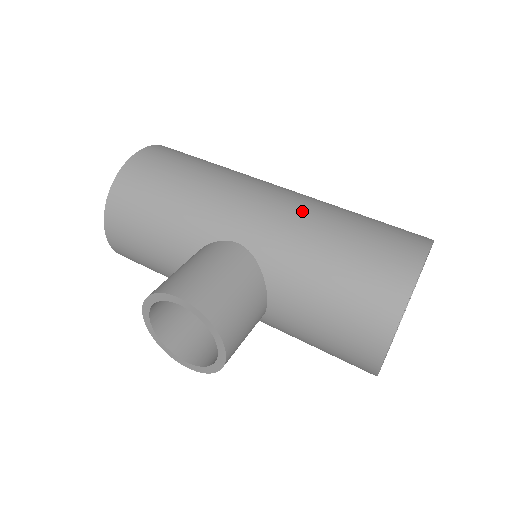
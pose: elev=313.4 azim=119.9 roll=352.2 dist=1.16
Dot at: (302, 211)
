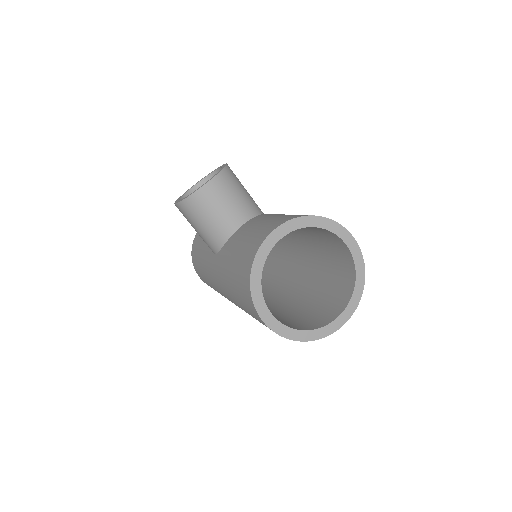
Dot at: occluded
